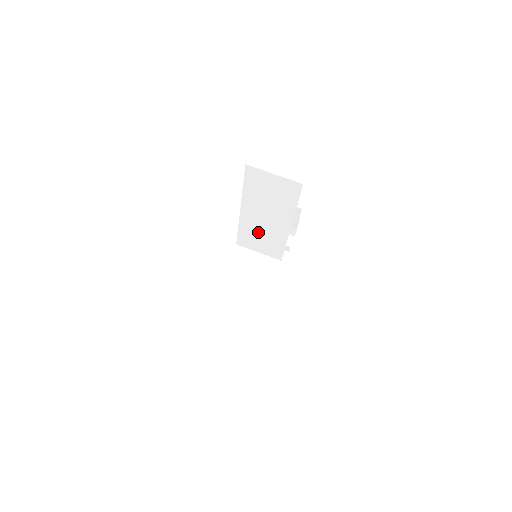
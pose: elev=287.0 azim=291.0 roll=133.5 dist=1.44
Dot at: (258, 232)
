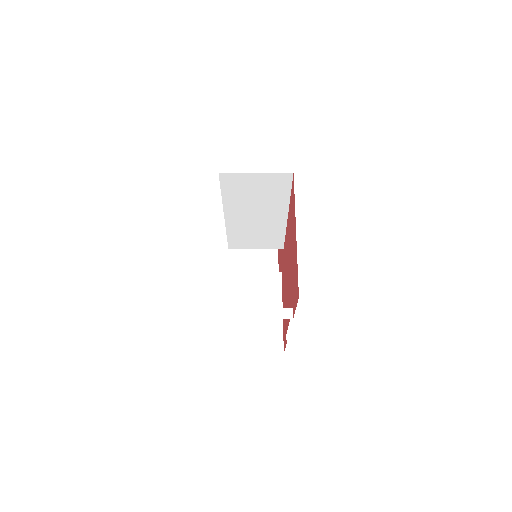
Dot at: (250, 232)
